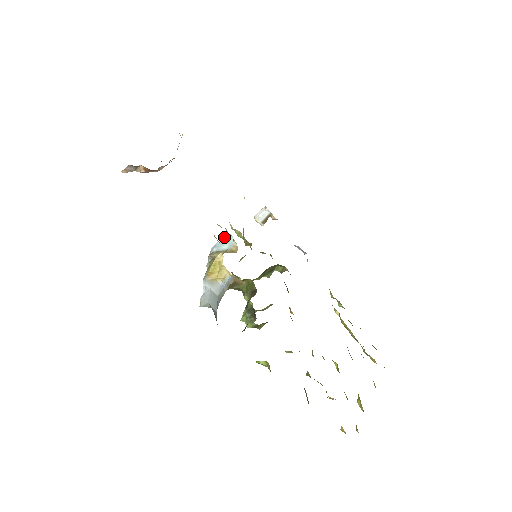
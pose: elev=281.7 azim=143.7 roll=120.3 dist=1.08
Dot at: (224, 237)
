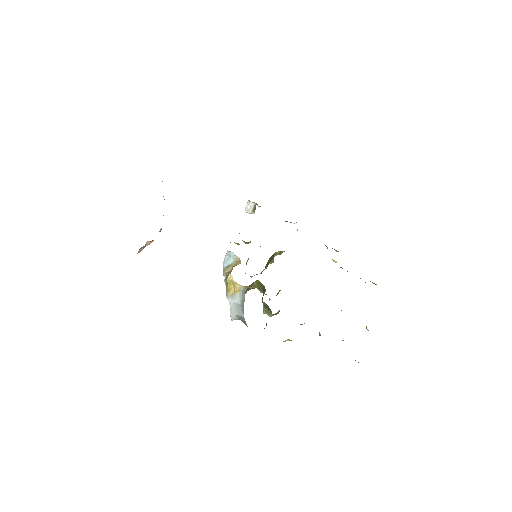
Dot at: (227, 254)
